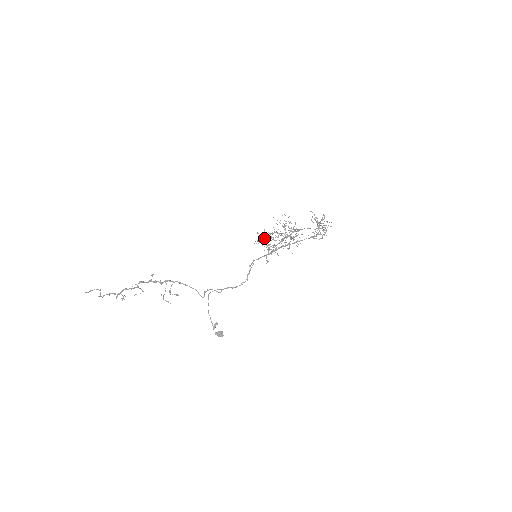
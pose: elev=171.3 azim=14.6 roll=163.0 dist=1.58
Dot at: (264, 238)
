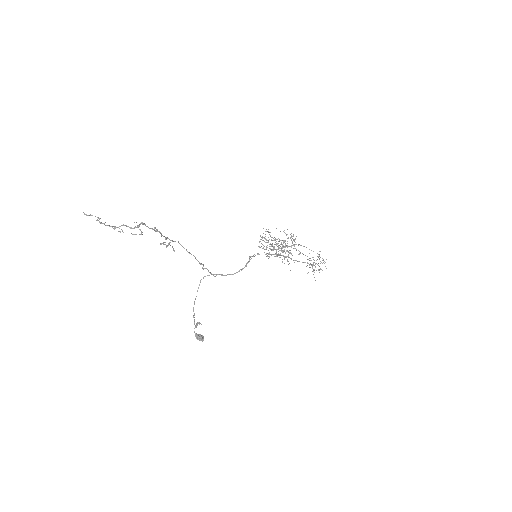
Dot at: occluded
